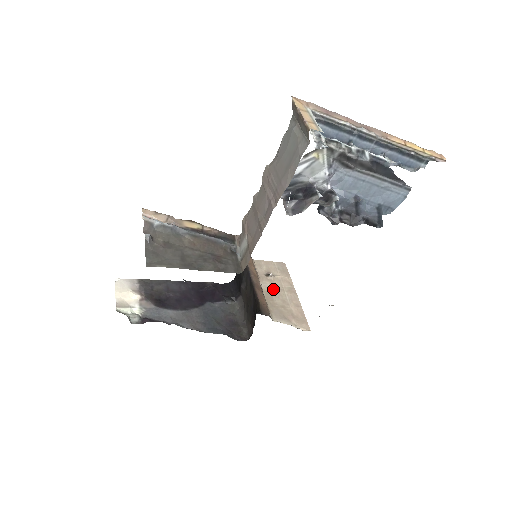
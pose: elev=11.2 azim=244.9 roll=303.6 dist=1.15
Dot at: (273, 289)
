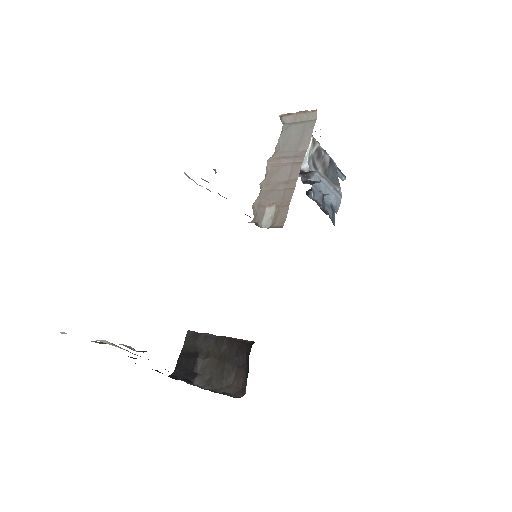
Dot at: occluded
